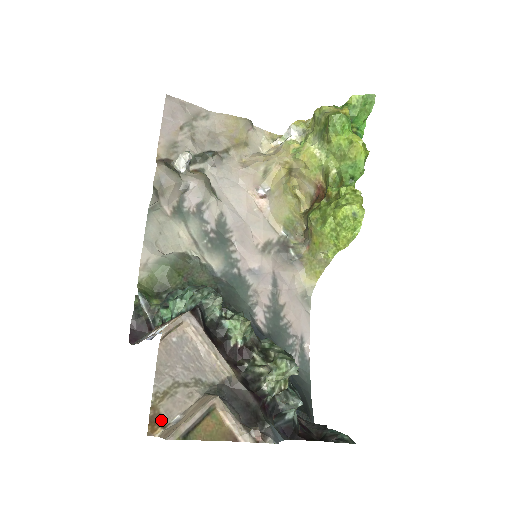
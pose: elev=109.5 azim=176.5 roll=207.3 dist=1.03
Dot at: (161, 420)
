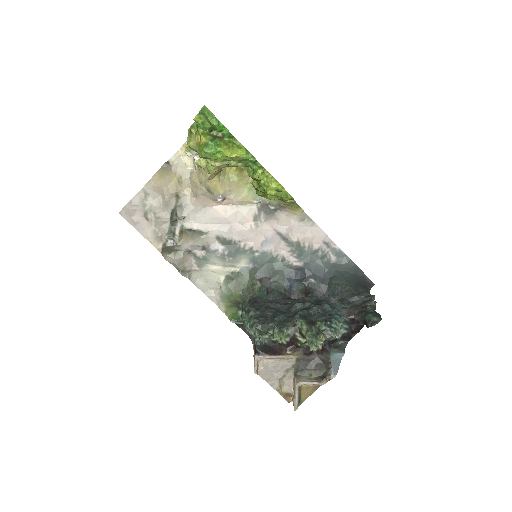
Dot at: (288, 395)
